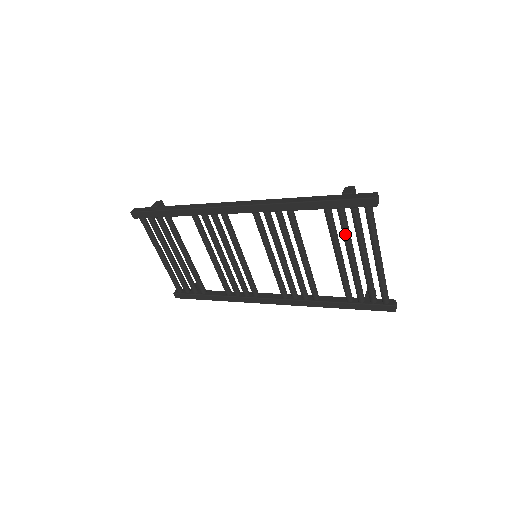
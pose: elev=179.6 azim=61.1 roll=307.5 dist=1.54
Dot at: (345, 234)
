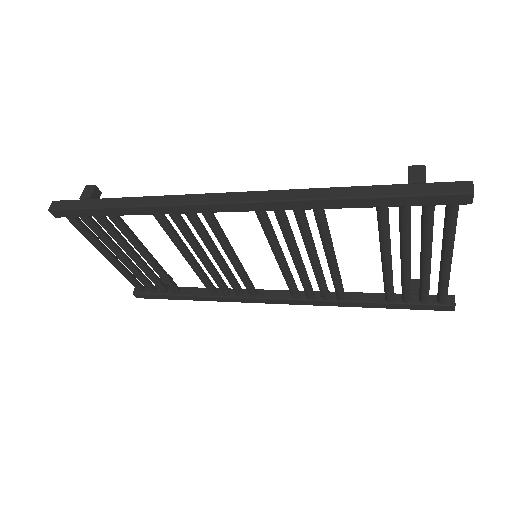
Dot at: (405, 235)
